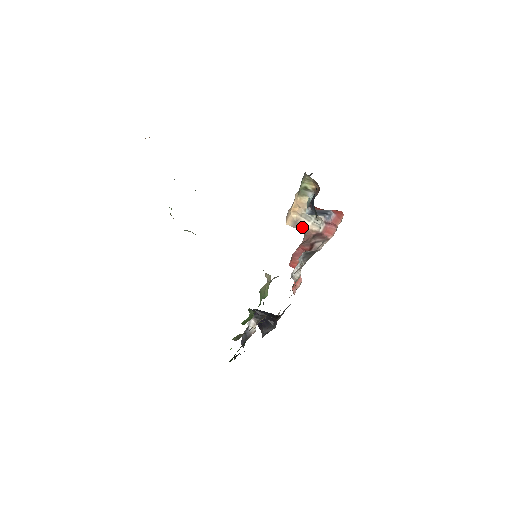
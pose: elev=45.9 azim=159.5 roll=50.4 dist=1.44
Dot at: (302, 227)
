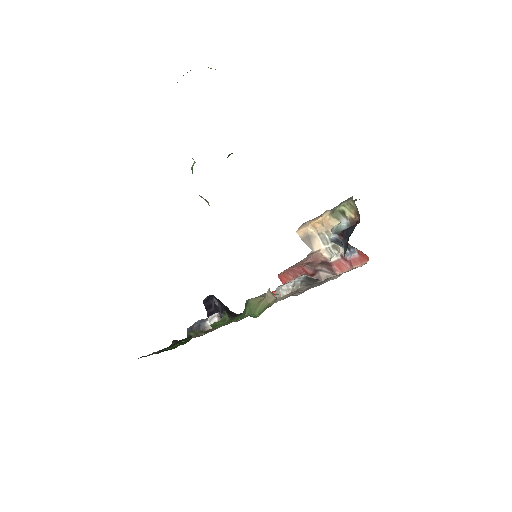
Dot at: (312, 245)
